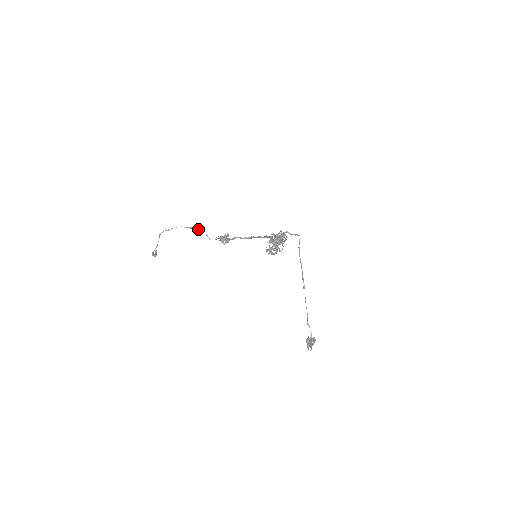
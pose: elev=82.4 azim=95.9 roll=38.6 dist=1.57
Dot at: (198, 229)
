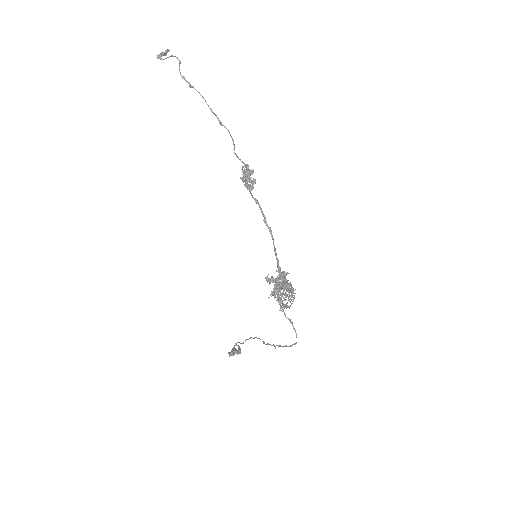
Dot at: occluded
